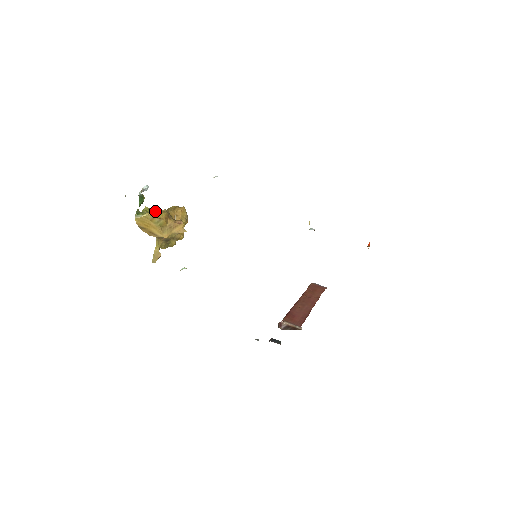
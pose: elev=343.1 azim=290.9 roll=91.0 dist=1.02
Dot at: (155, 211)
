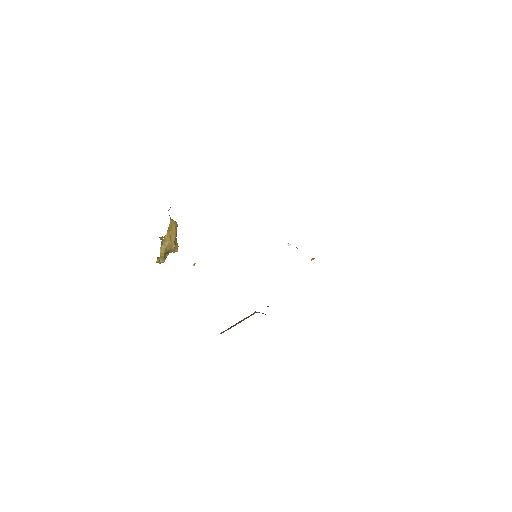
Dot at: occluded
